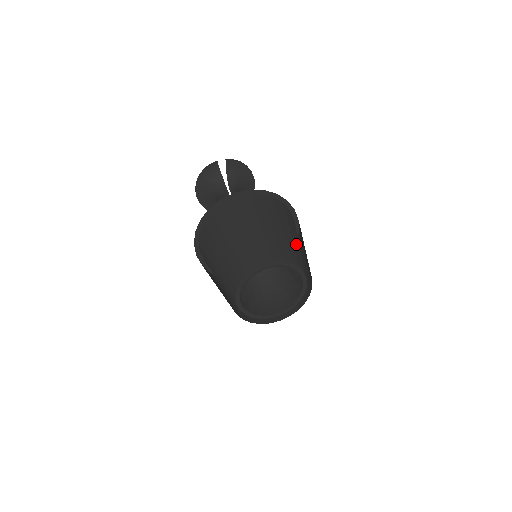
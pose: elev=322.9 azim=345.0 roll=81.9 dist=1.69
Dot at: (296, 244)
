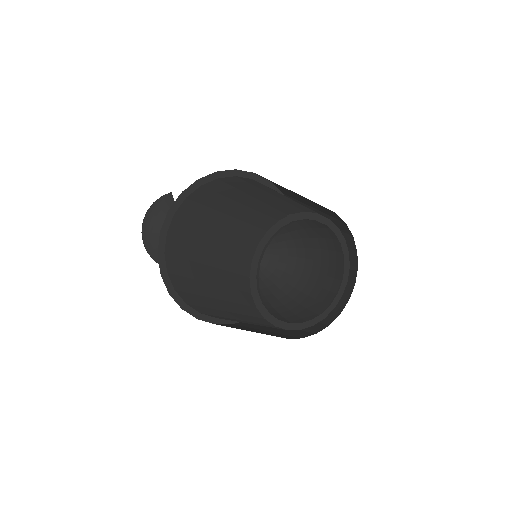
Dot at: occluded
